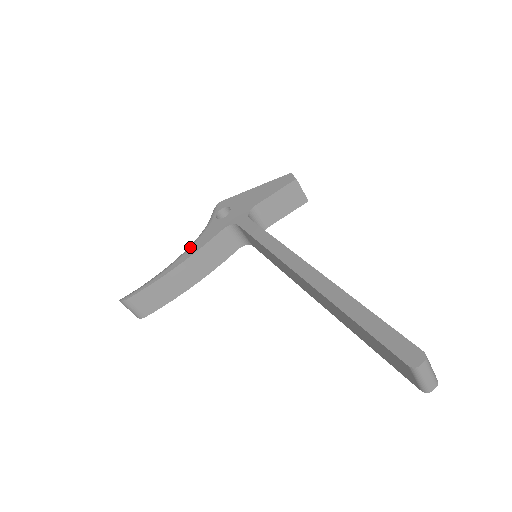
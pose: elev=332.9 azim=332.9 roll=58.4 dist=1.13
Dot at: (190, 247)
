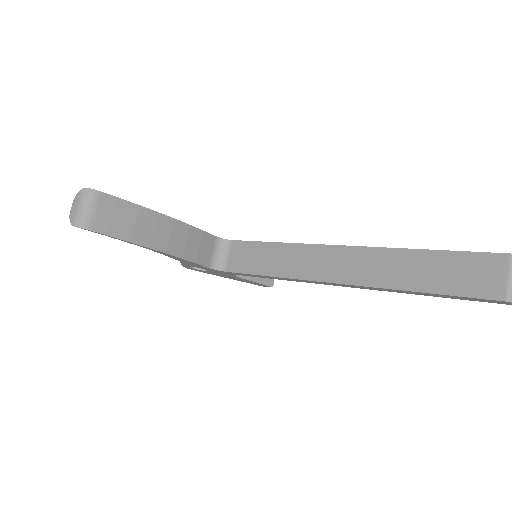
Dot at: occluded
